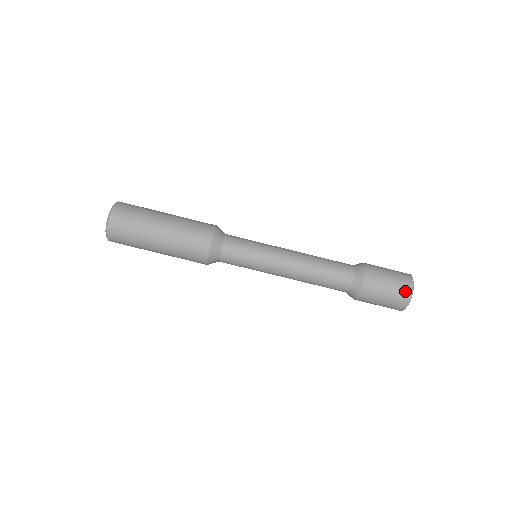
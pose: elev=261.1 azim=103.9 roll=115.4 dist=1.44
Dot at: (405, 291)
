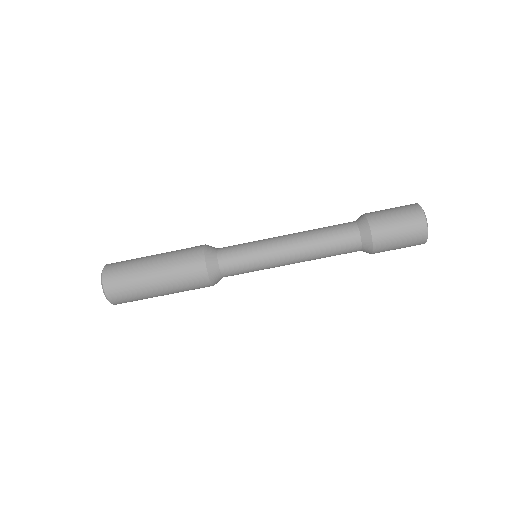
Dot at: (413, 210)
